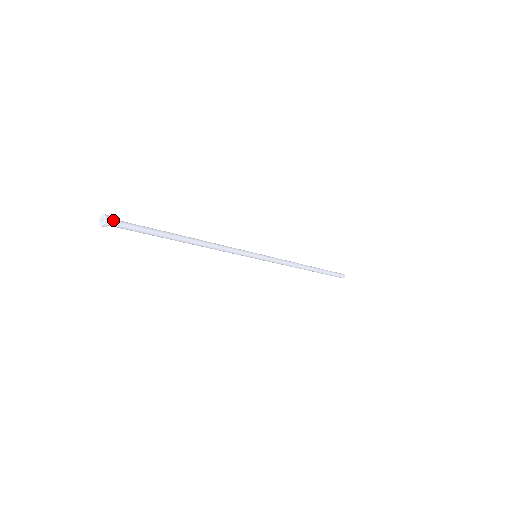
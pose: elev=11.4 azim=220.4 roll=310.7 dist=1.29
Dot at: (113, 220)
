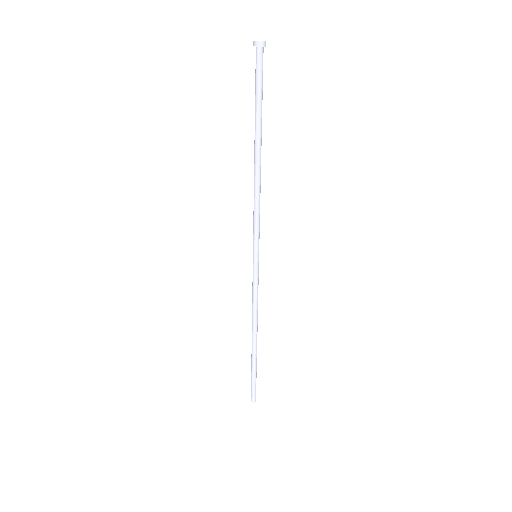
Dot at: (263, 52)
